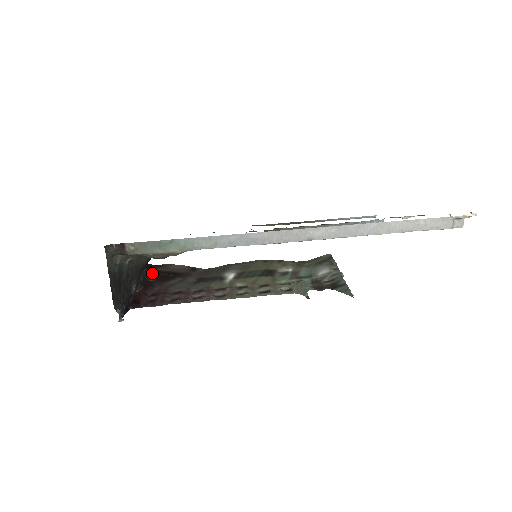
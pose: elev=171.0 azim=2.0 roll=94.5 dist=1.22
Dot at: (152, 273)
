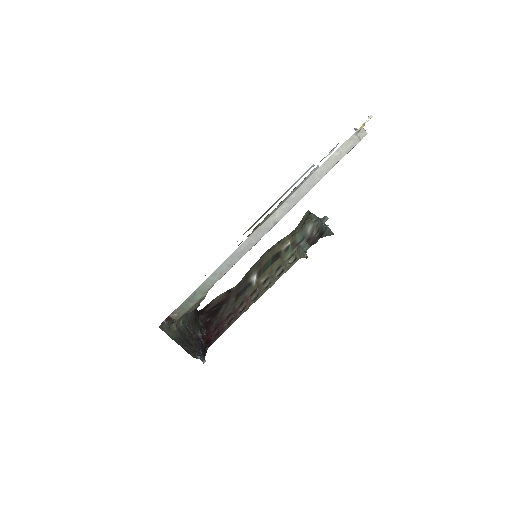
Dot at: (206, 315)
